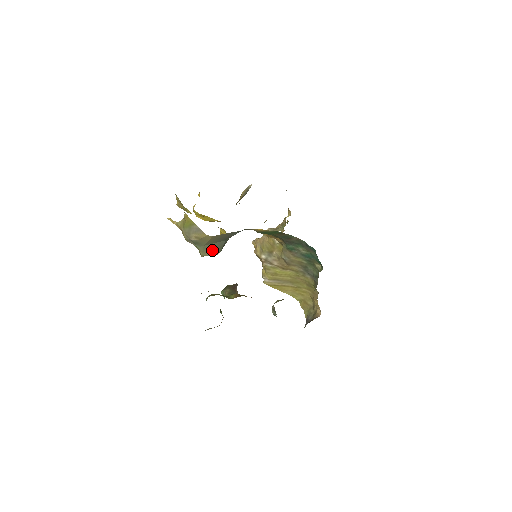
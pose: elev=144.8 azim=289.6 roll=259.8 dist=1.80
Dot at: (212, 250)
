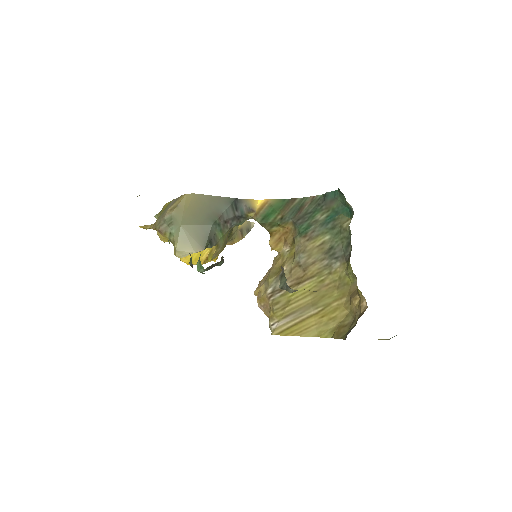
Dot at: (192, 241)
